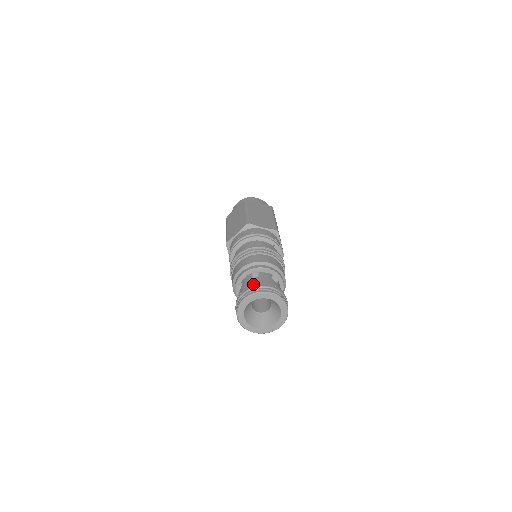
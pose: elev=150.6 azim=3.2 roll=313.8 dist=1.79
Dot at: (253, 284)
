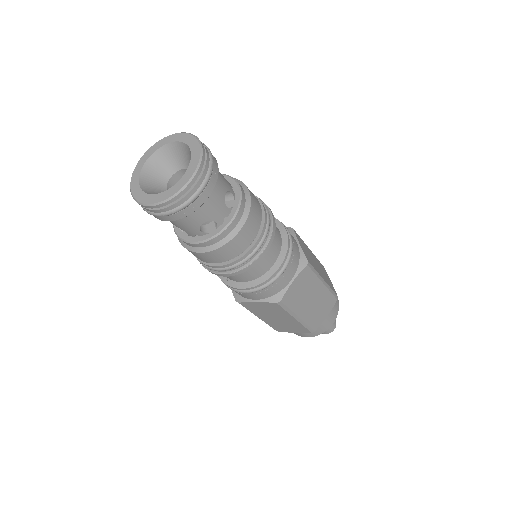
Dot at: occluded
